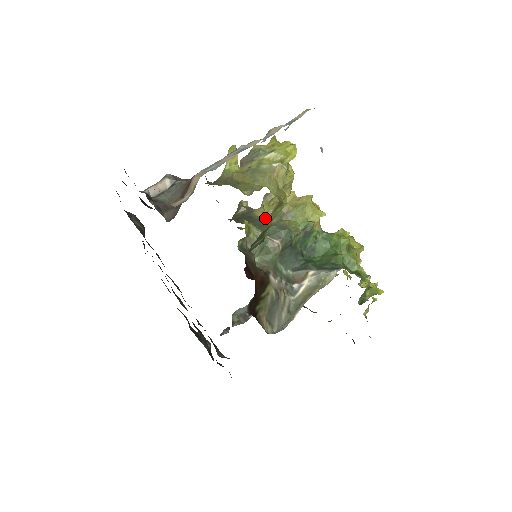
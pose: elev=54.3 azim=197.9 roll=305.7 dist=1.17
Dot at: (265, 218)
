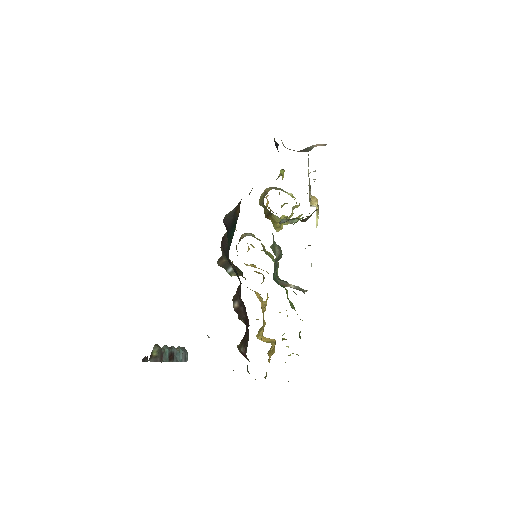
Dot at: occluded
